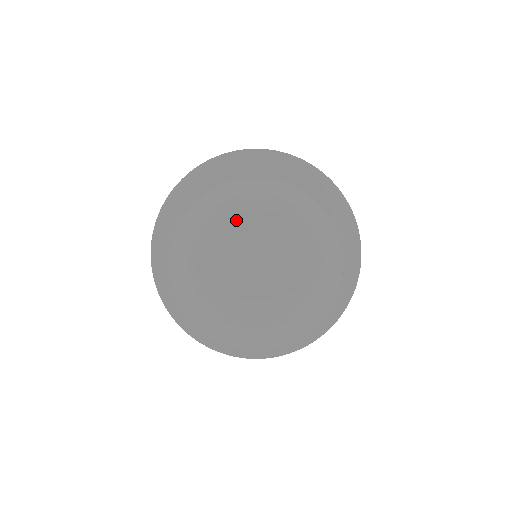
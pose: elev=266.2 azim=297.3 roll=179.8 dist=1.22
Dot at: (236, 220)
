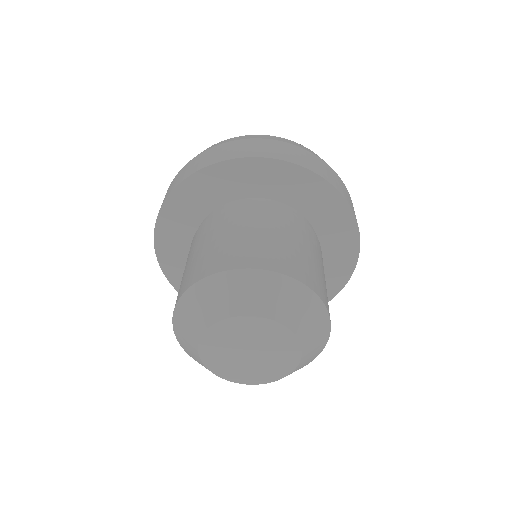
Dot at: (216, 329)
